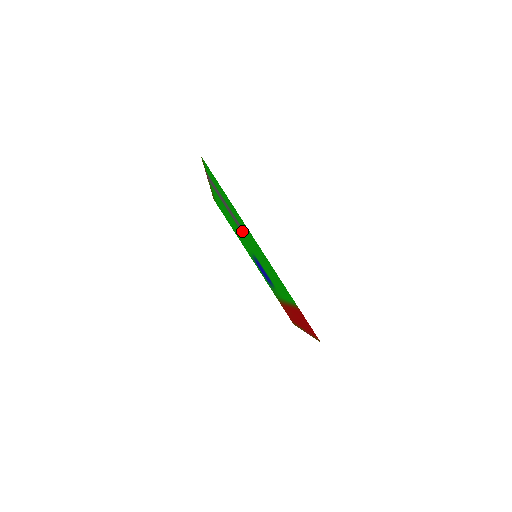
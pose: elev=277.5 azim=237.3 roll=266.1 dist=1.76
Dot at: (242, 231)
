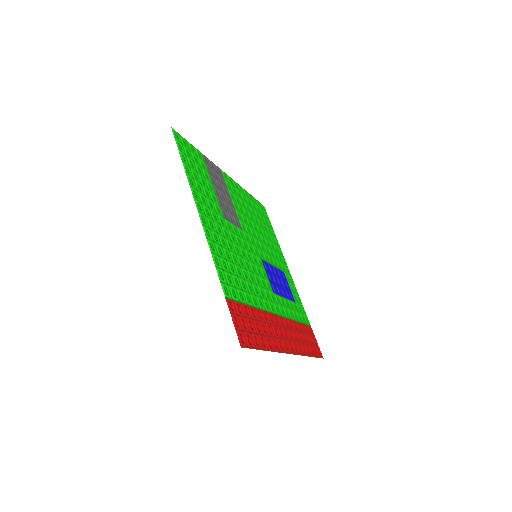
Dot at: (234, 222)
